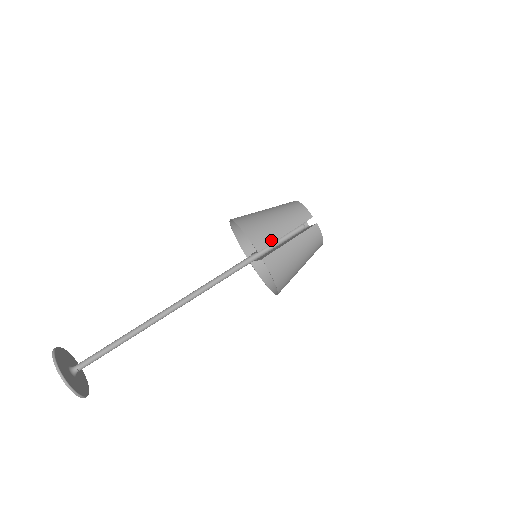
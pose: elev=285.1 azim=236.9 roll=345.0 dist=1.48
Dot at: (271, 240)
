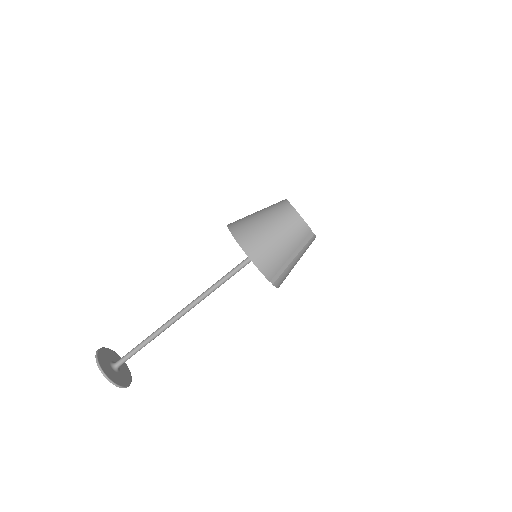
Dot at: (279, 267)
